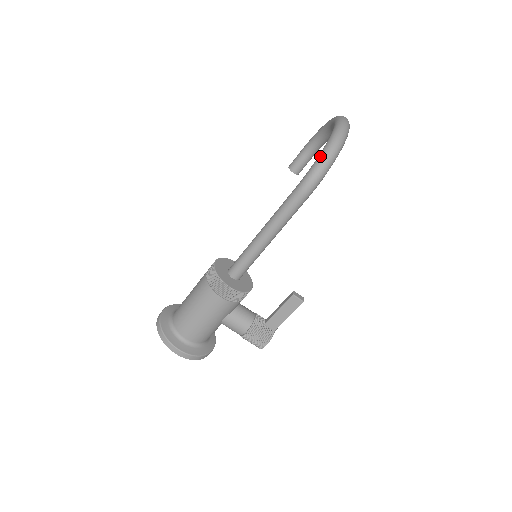
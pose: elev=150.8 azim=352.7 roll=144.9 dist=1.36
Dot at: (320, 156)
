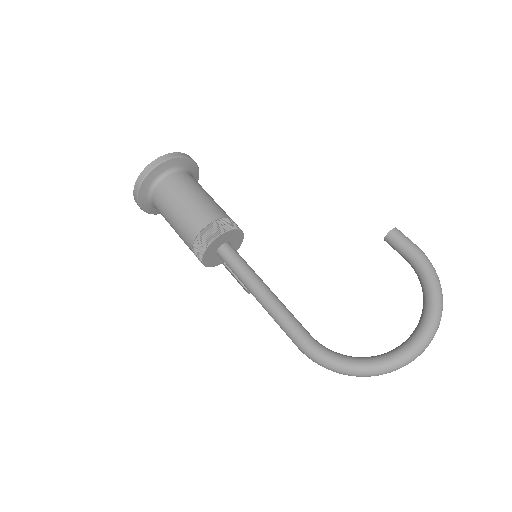
Dot at: (341, 367)
